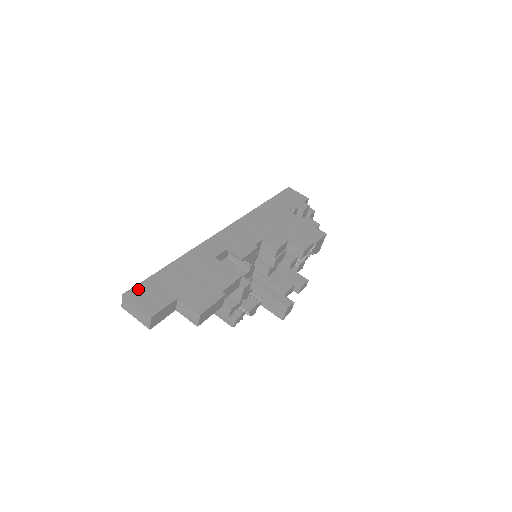
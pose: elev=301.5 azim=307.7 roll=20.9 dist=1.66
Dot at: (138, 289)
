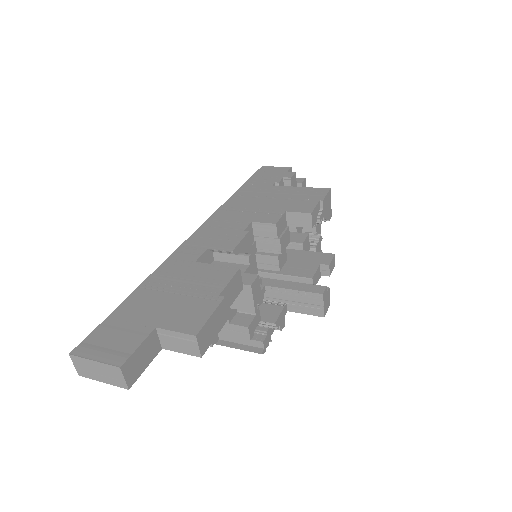
Dot at: (93, 338)
